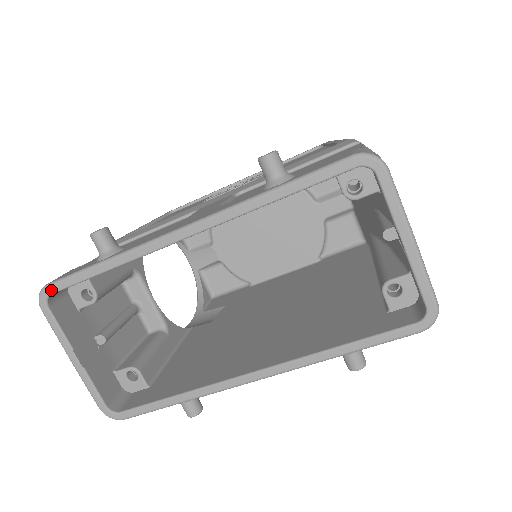
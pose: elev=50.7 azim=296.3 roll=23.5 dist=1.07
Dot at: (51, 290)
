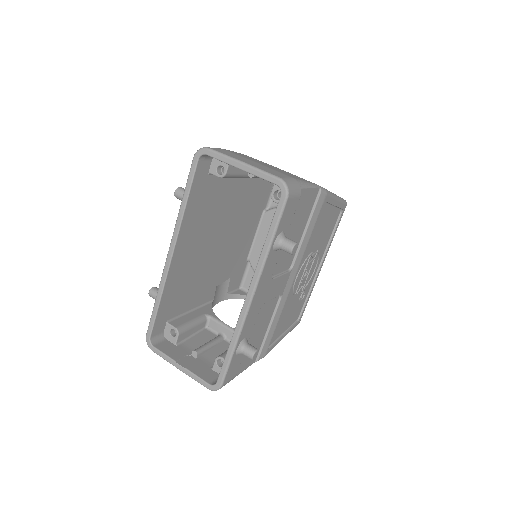
Dot at: (148, 335)
